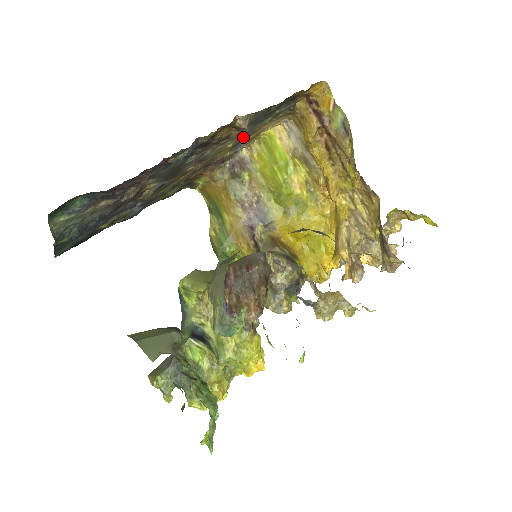
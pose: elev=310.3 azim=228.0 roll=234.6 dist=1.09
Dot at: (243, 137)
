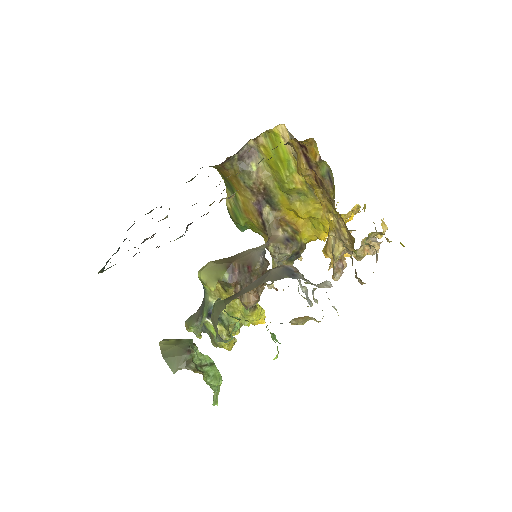
Dot at: occluded
